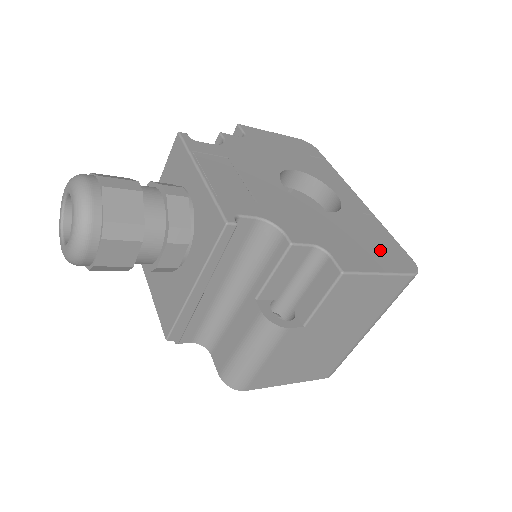
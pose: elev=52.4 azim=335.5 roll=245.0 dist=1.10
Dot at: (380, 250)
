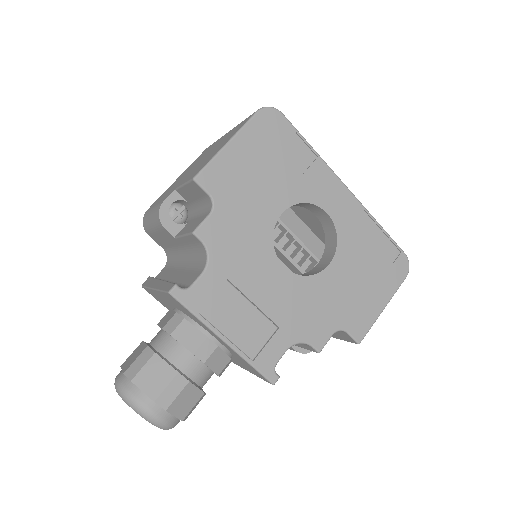
Dot at: (379, 273)
